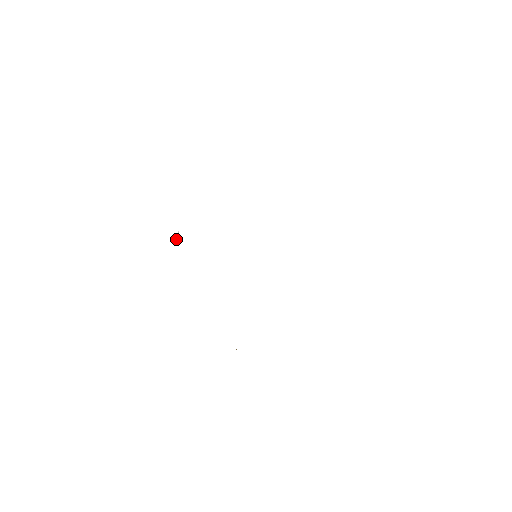
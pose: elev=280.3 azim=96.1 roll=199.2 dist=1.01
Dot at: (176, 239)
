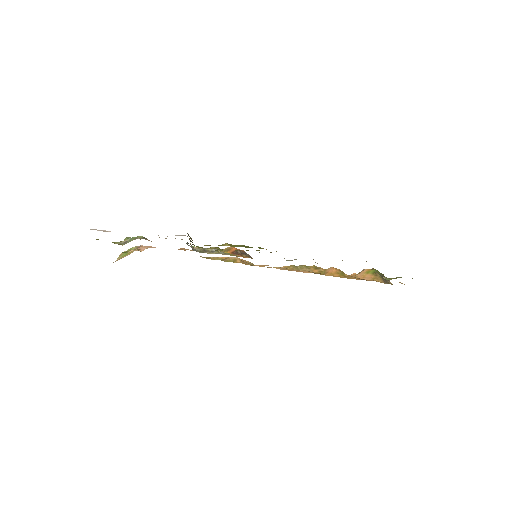
Dot at: (187, 244)
